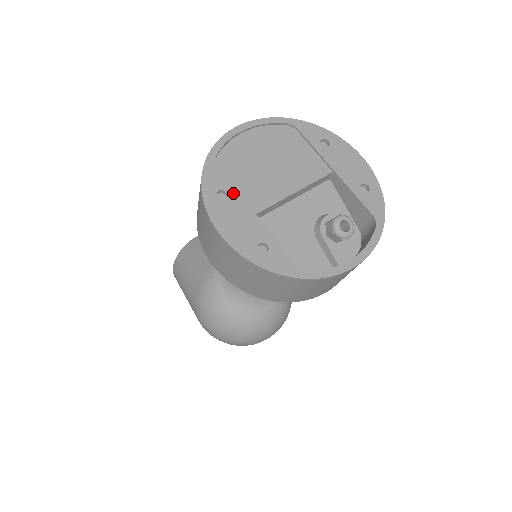
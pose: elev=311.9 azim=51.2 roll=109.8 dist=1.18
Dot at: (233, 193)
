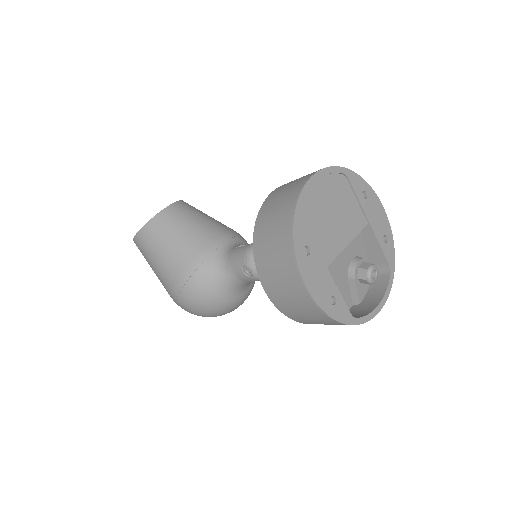
Dot at: (314, 249)
